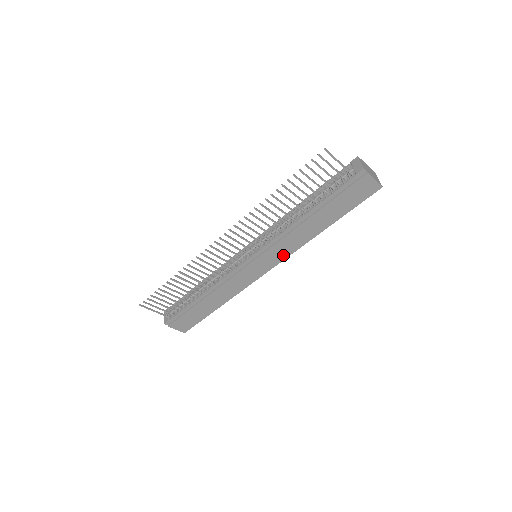
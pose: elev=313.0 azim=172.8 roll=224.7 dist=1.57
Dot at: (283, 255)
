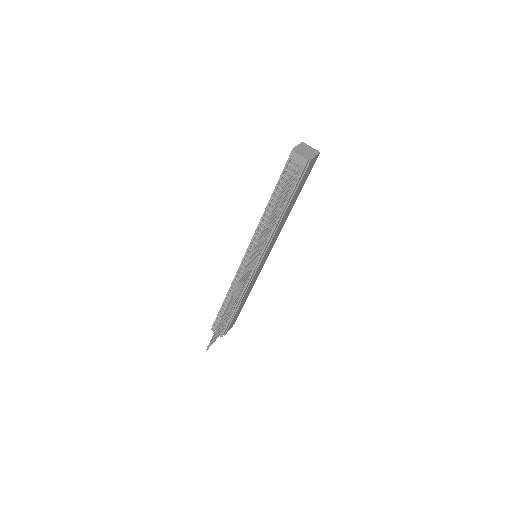
Dot at: (275, 240)
